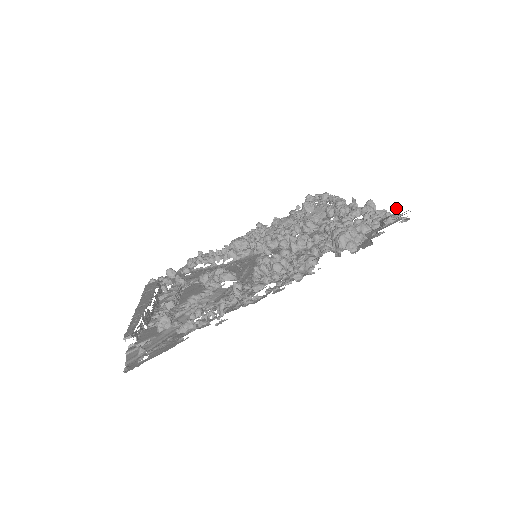
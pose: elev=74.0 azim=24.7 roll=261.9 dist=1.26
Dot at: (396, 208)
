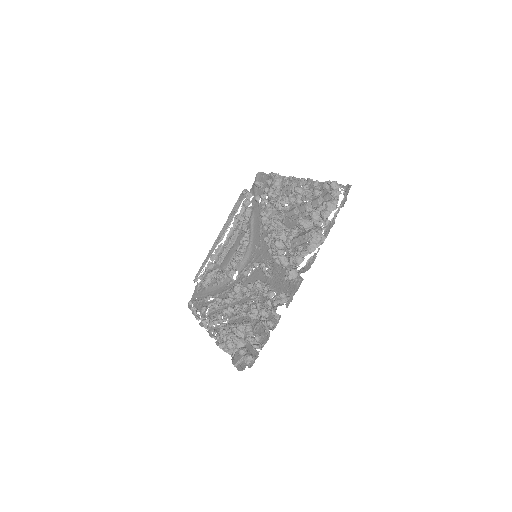
Dot at: occluded
